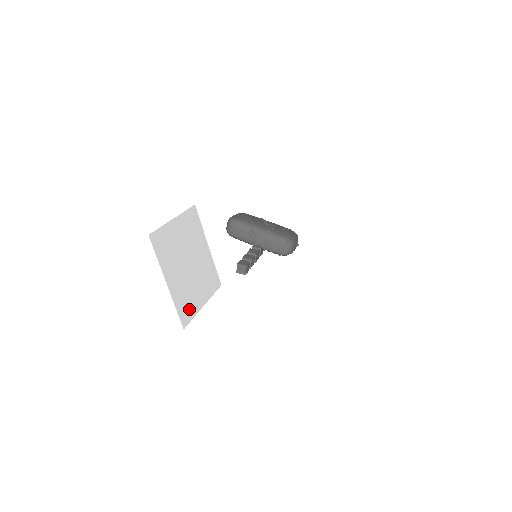
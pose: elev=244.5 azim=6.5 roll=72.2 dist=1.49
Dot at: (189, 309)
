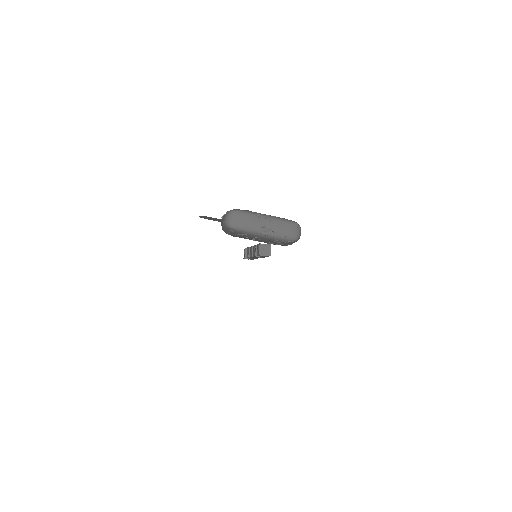
Dot at: occluded
